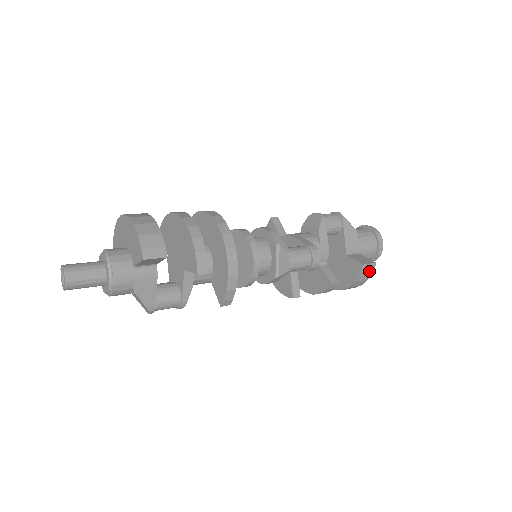
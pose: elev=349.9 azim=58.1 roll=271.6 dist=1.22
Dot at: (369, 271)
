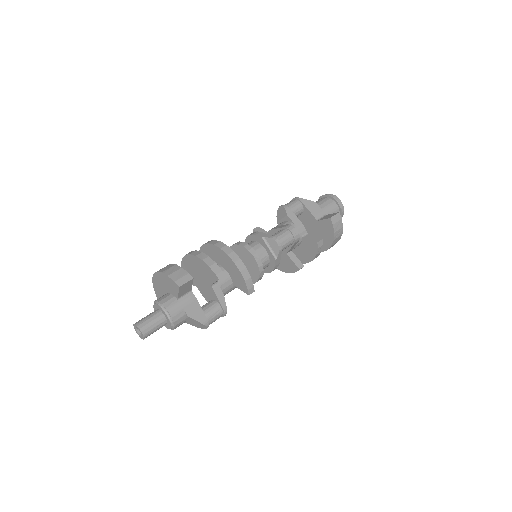
Dot at: (338, 220)
